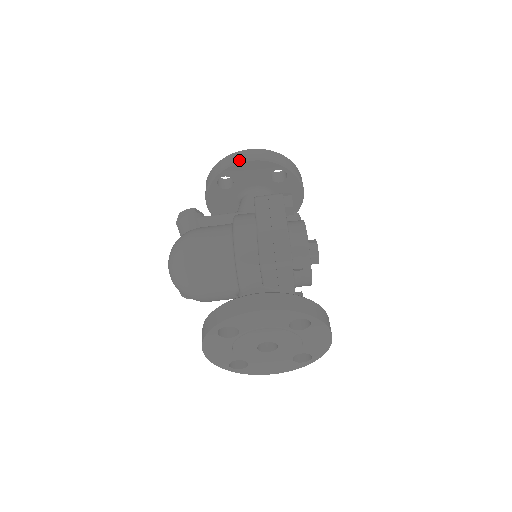
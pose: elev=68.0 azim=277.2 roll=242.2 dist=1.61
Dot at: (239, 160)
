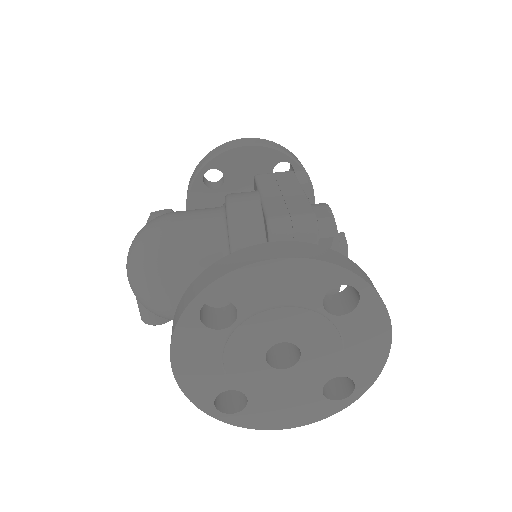
Dot at: (233, 145)
